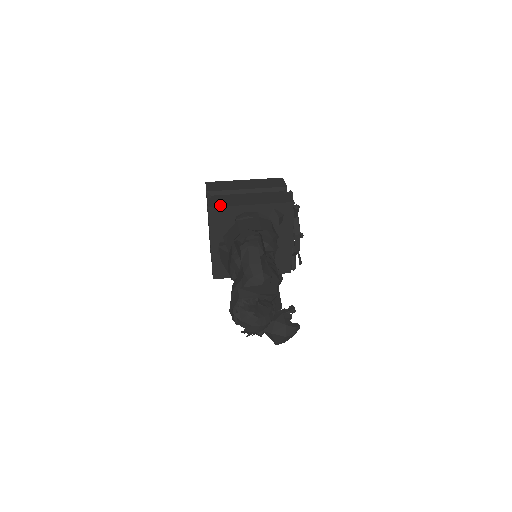
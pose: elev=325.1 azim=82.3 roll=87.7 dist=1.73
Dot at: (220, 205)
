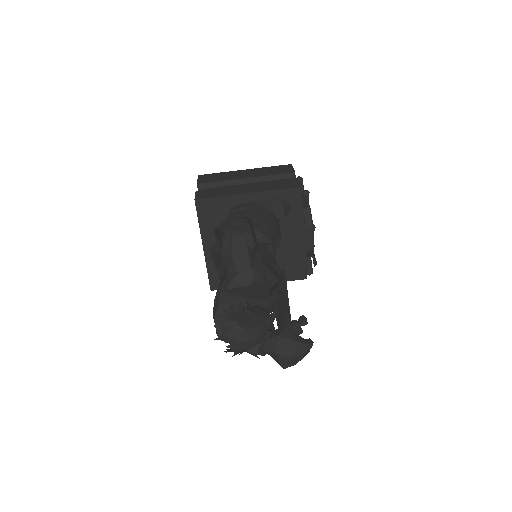
Dot at: (210, 196)
